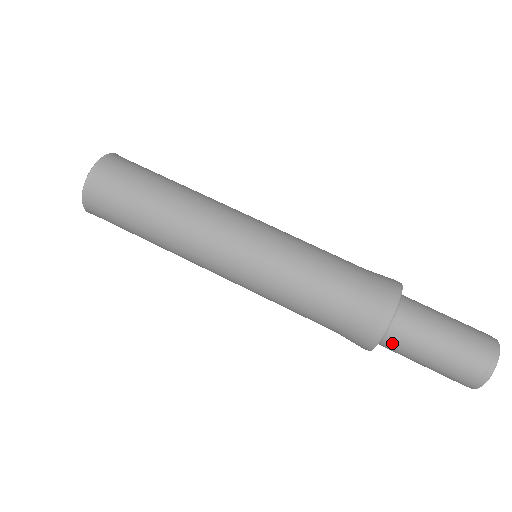
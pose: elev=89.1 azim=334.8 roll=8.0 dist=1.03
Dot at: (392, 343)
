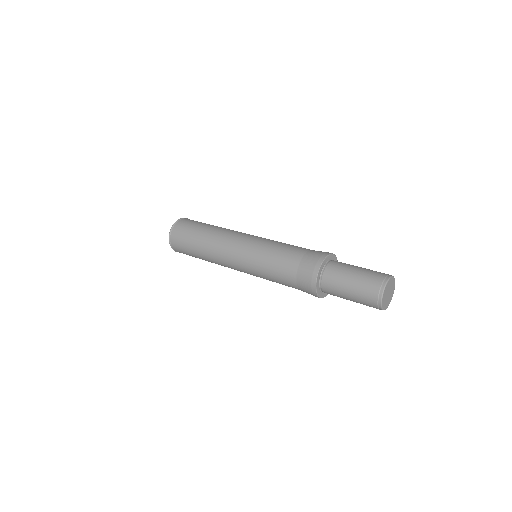
Dot at: occluded
